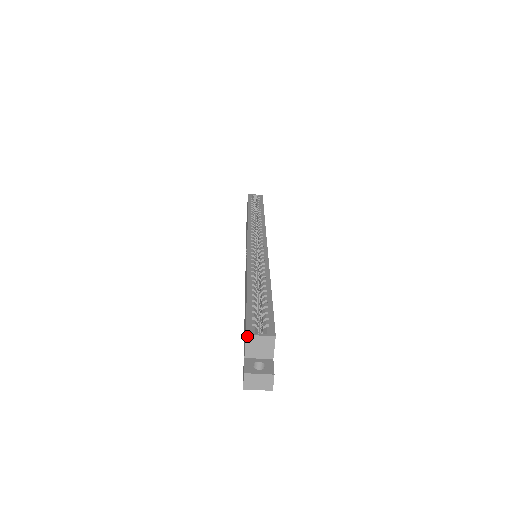
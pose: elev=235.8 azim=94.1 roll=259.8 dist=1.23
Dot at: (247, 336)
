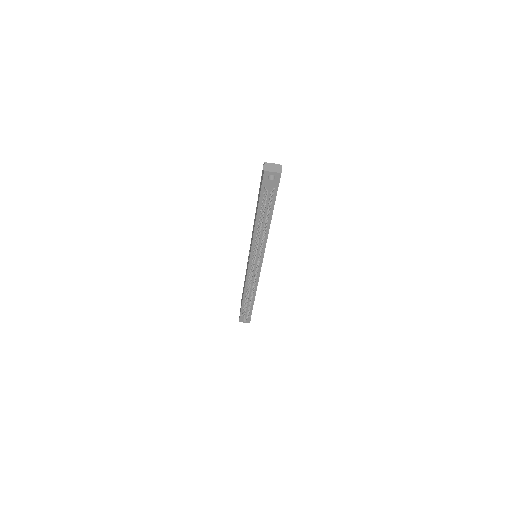
Dot at: occluded
